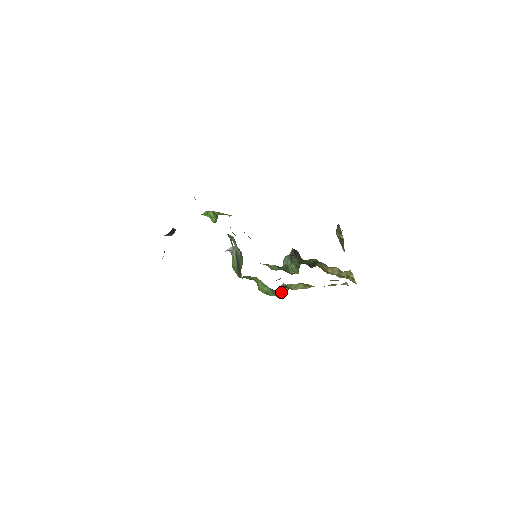
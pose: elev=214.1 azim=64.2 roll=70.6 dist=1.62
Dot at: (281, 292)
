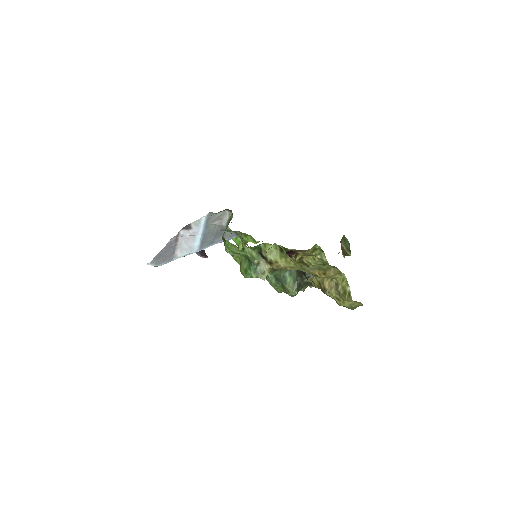
Dot at: (259, 271)
